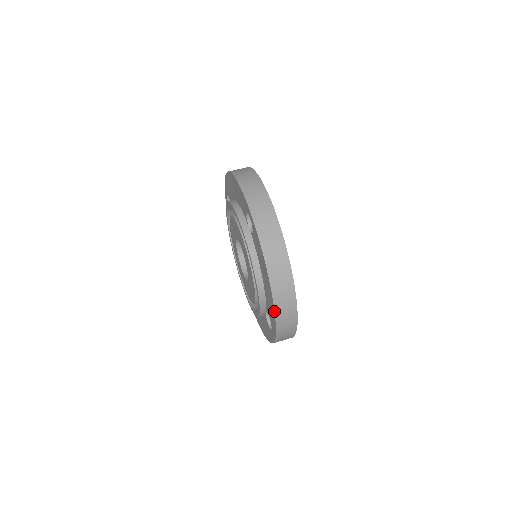
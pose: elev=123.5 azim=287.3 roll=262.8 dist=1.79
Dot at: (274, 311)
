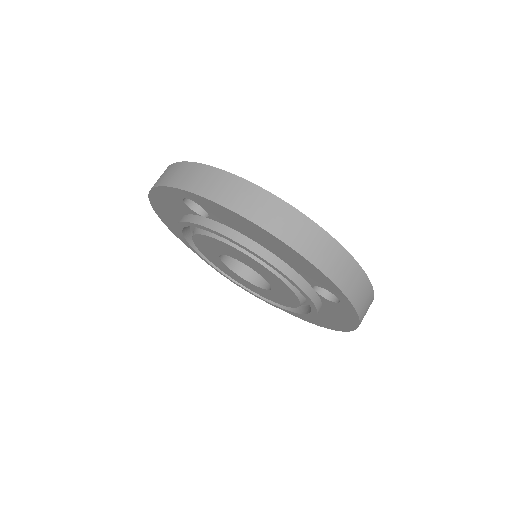
Dot at: (305, 260)
